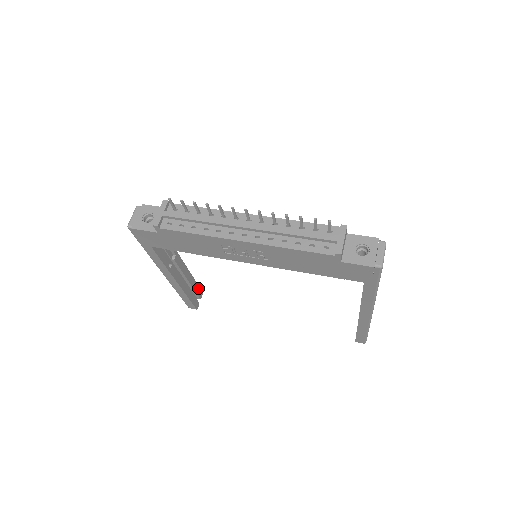
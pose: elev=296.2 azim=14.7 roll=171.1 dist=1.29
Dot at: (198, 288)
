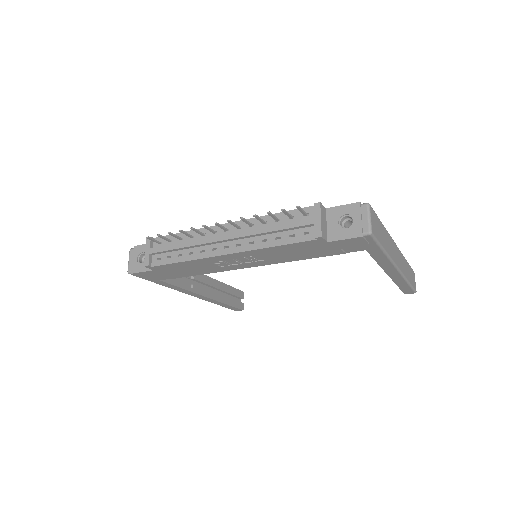
Dot at: (236, 290)
